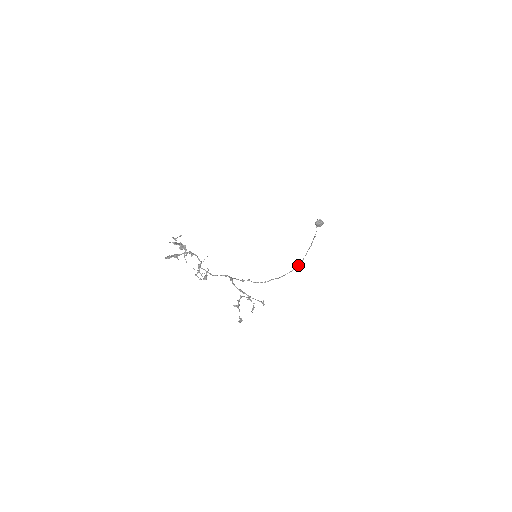
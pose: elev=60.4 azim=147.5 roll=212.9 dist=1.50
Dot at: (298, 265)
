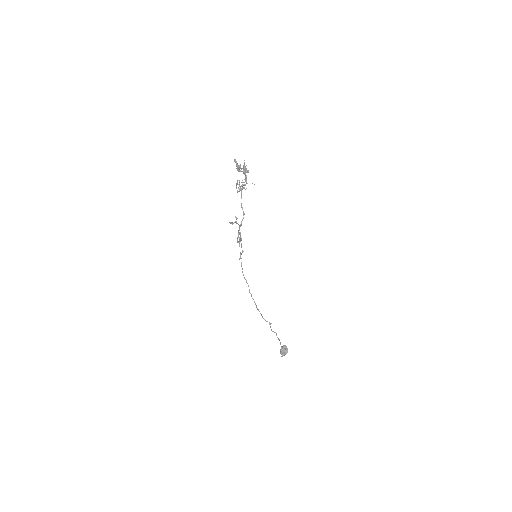
Dot at: occluded
